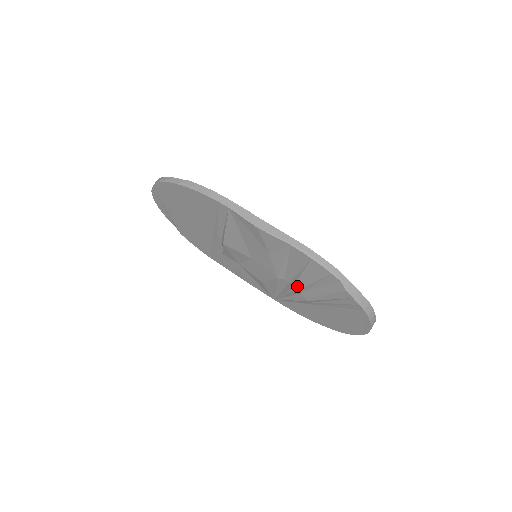
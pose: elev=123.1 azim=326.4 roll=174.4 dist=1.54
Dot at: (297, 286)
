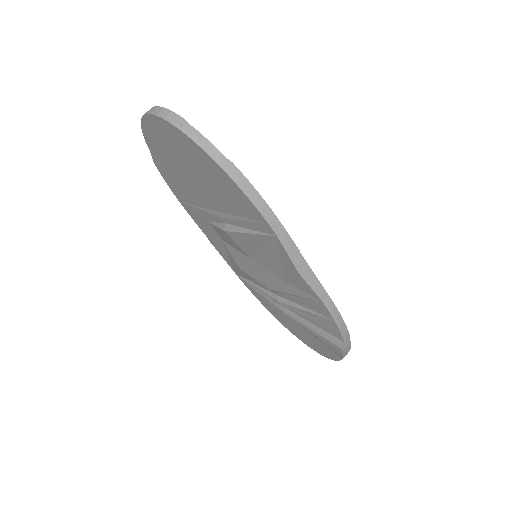
Dot at: (287, 306)
